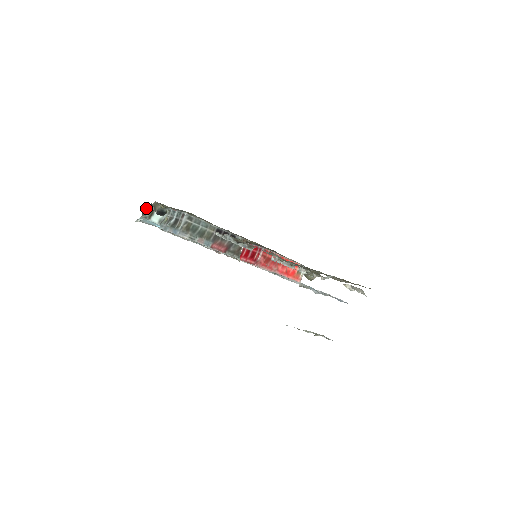
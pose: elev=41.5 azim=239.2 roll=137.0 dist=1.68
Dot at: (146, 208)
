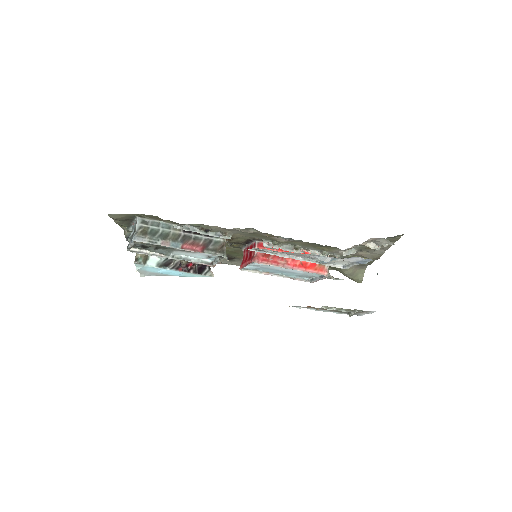
Dot at: occluded
